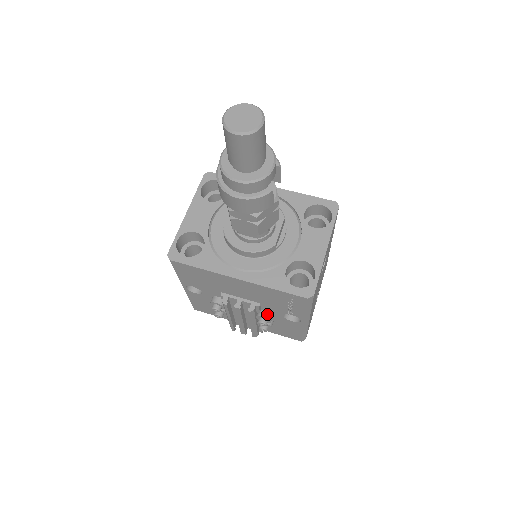
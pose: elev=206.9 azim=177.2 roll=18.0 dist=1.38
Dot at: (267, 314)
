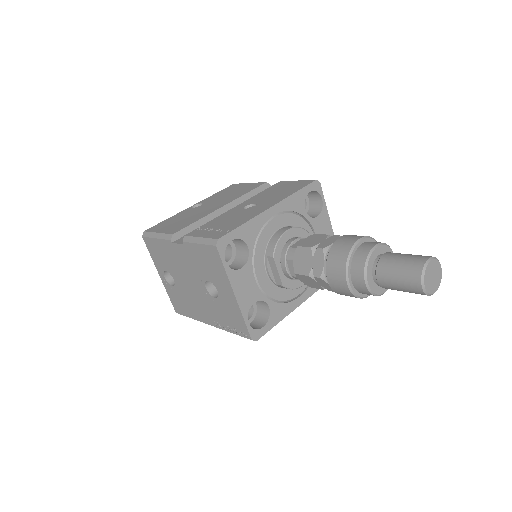
Dot at: occluded
